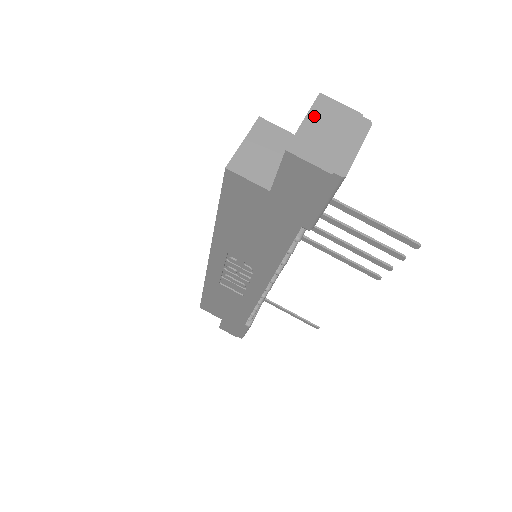
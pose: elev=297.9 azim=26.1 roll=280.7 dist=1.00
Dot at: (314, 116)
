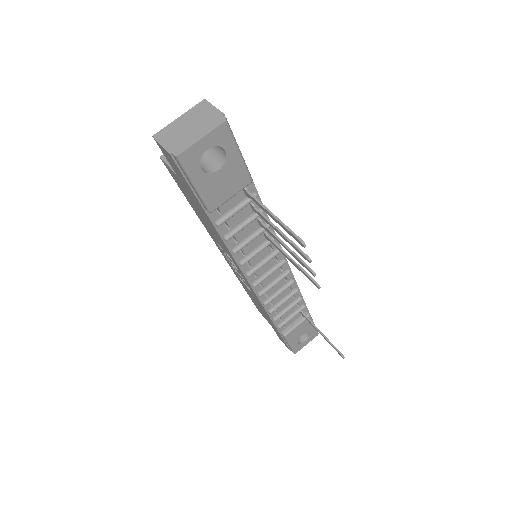
Dot at: (188, 115)
